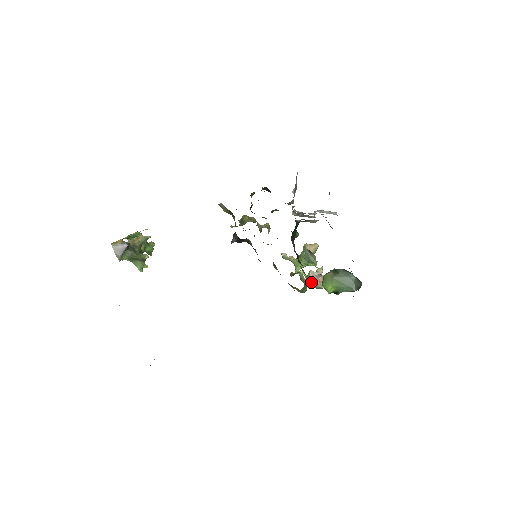
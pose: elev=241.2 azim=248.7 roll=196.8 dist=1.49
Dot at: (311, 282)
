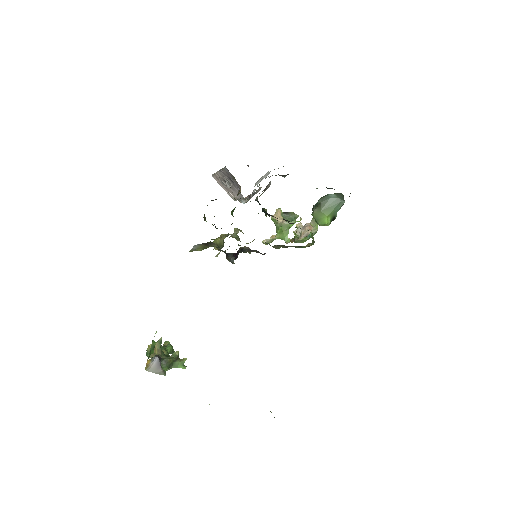
Dot at: (305, 236)
